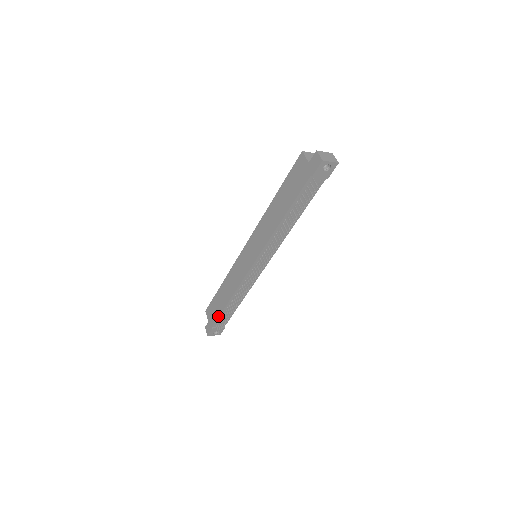
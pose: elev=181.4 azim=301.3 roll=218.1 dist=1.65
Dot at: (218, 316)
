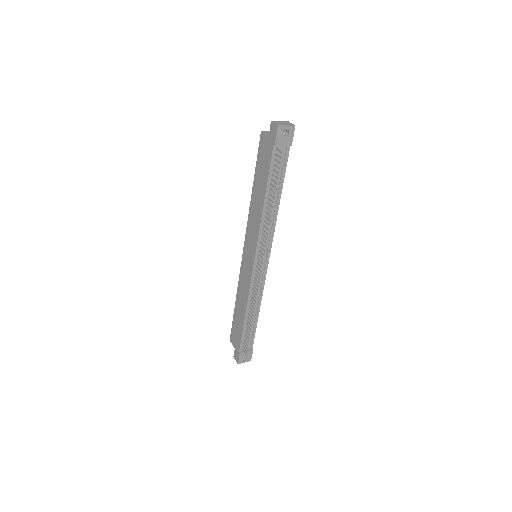
Dot at: (241, 336)
